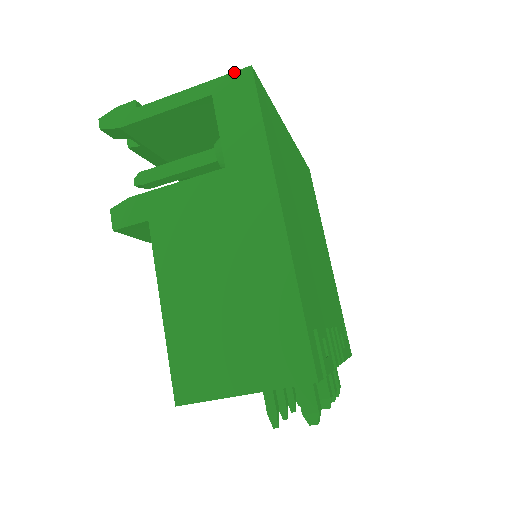
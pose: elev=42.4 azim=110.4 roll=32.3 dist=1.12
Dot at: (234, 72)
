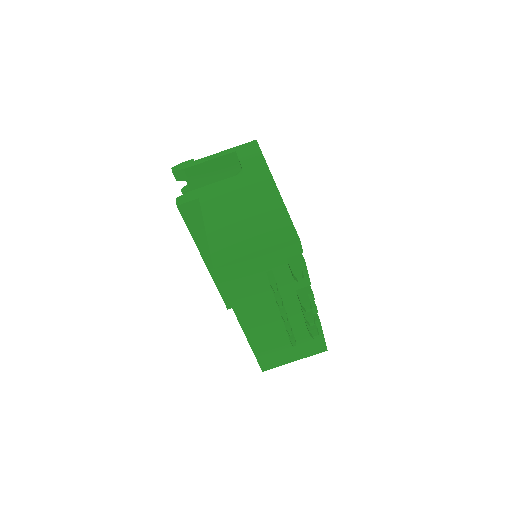
Dot at: (247, 143)
